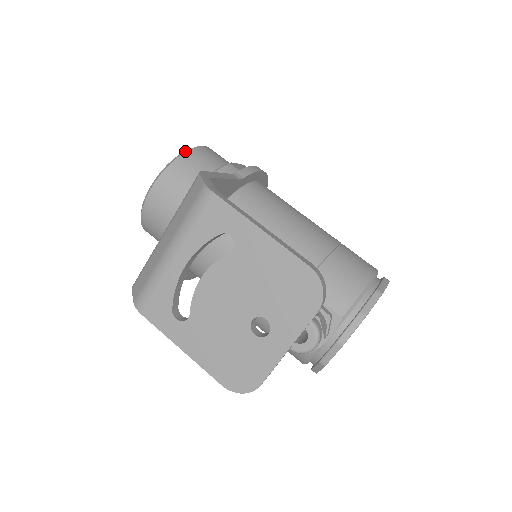
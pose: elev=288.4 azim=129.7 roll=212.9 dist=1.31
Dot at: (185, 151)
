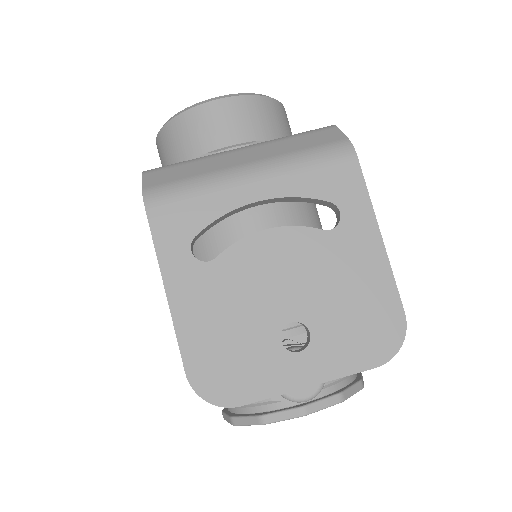
Dot at: occluded
